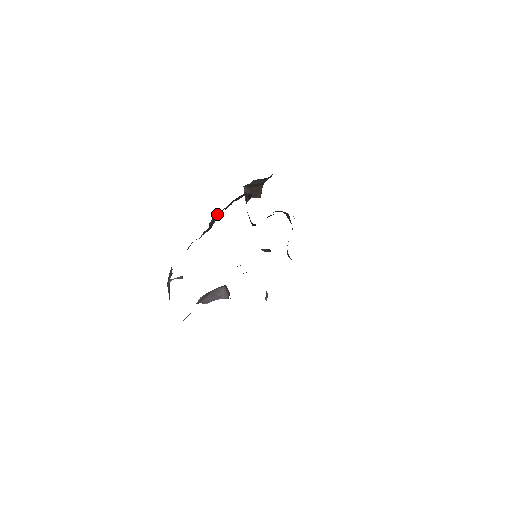
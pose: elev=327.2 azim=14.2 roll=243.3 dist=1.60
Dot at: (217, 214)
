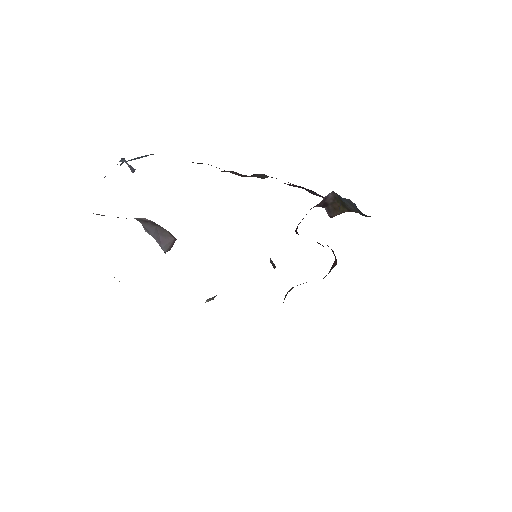
Dot at: occluded
